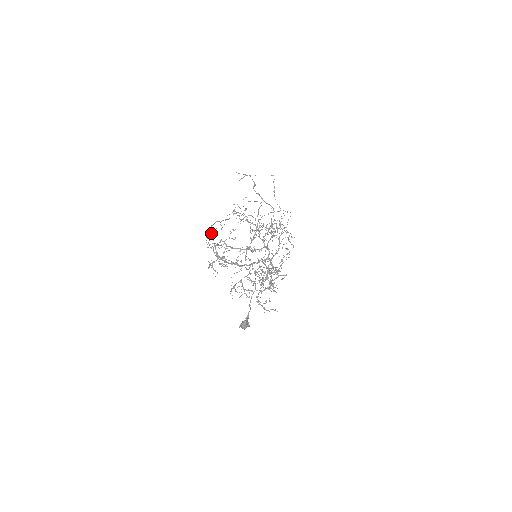
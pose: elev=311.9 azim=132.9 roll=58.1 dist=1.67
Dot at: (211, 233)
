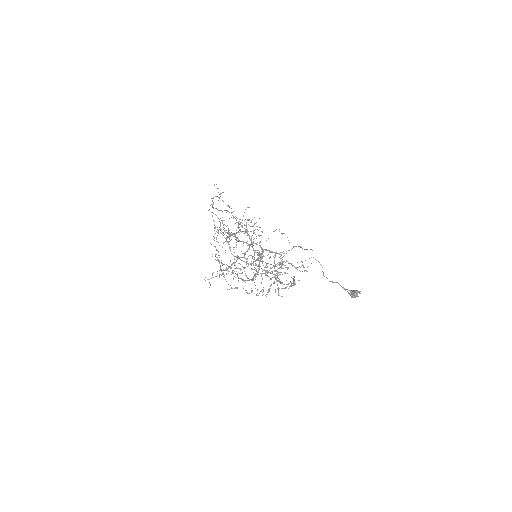
Dot at: (230, 268)
